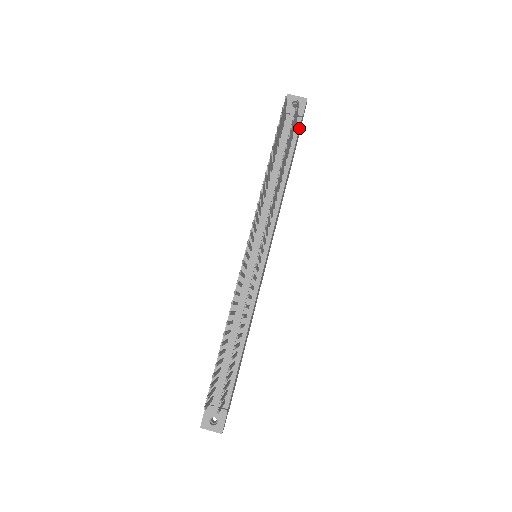
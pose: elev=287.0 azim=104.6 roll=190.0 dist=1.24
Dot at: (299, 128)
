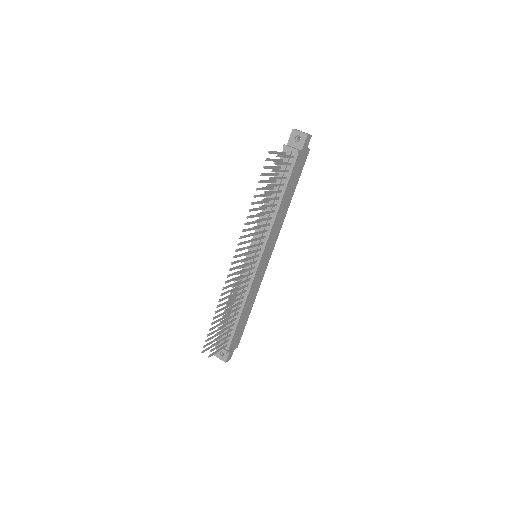
Dot at: (295, 162)
